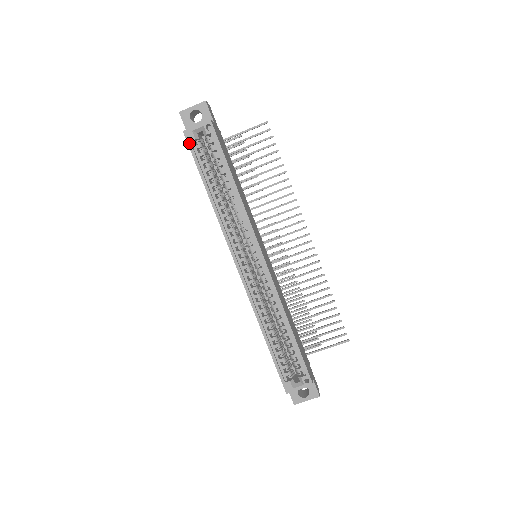
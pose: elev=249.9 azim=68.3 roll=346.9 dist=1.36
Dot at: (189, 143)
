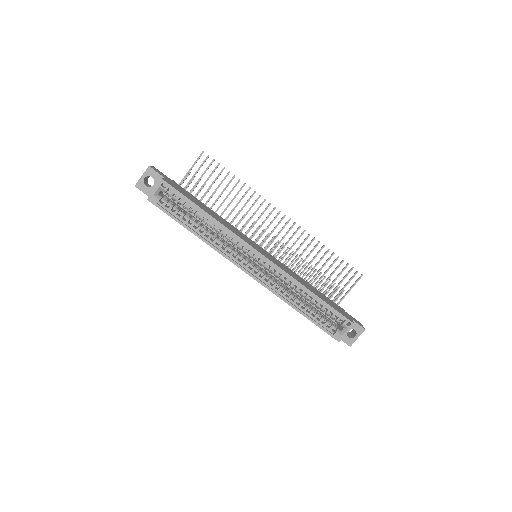
Dot at: (157, 205)
